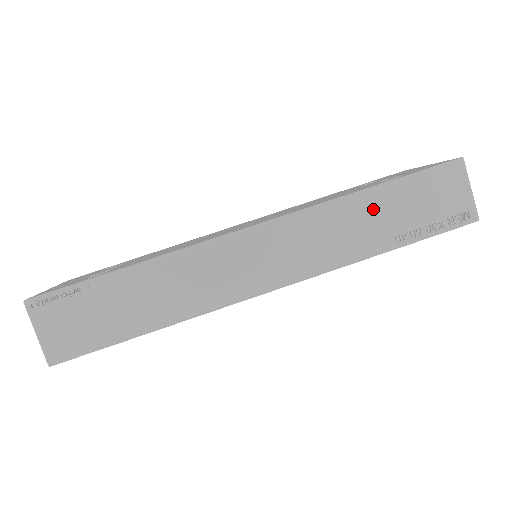
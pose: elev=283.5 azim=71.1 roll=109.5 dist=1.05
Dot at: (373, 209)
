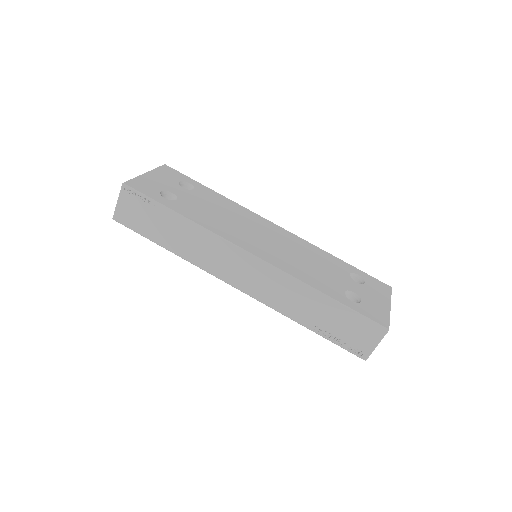
Dot at: (318, 305)
